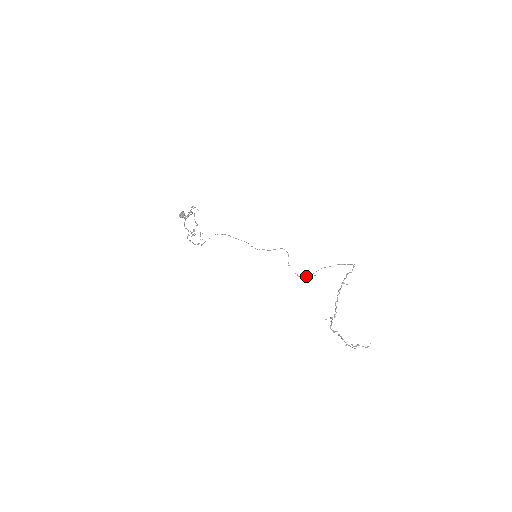
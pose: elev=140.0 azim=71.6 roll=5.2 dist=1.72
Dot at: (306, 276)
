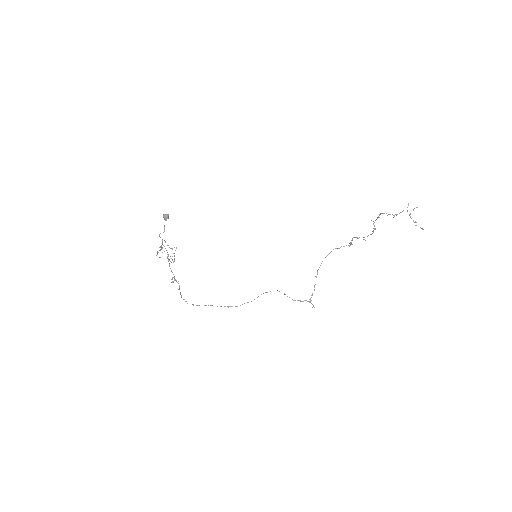
Dot at: (307, 301)
